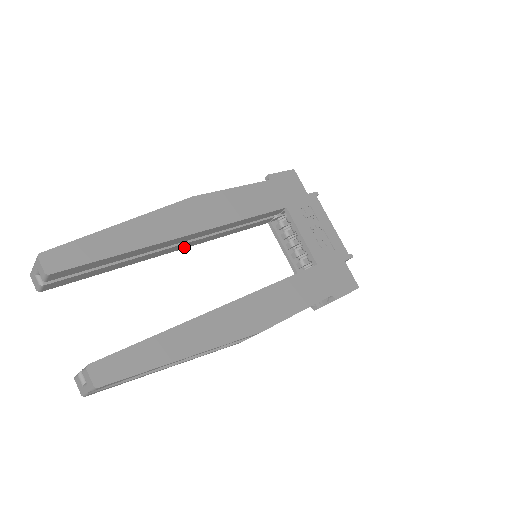
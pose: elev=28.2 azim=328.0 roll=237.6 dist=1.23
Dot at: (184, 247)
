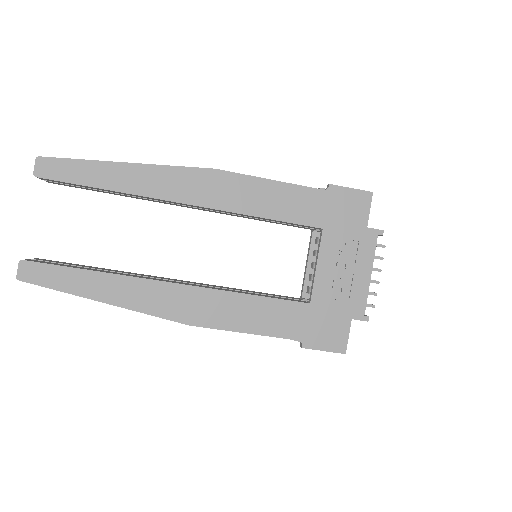
Dot at: (195, 208)
